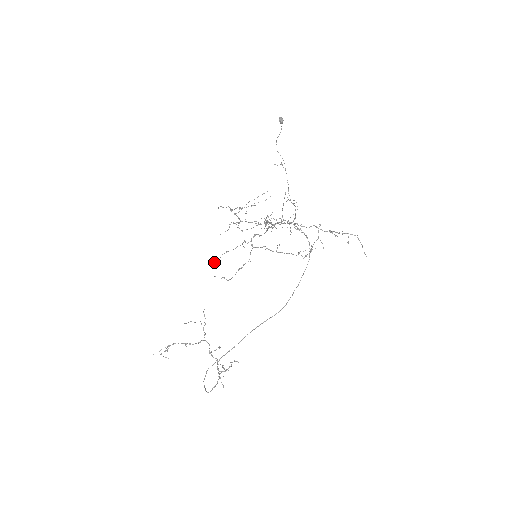
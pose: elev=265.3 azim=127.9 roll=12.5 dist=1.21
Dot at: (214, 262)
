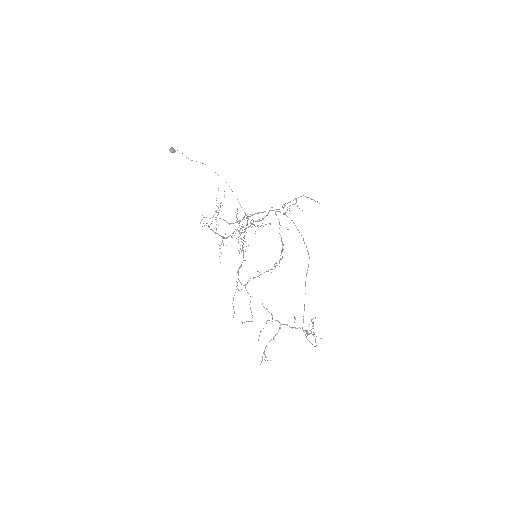
Dot at: occluded
